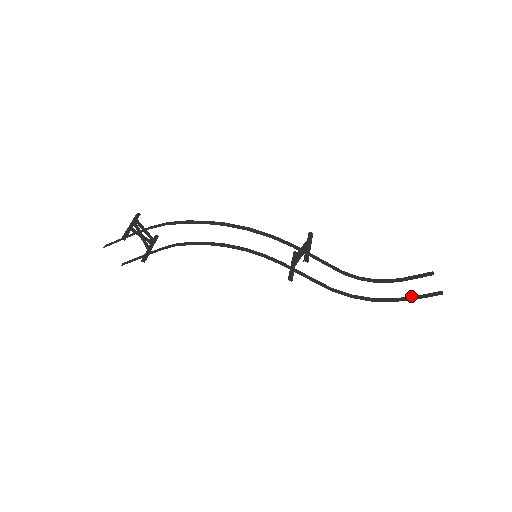
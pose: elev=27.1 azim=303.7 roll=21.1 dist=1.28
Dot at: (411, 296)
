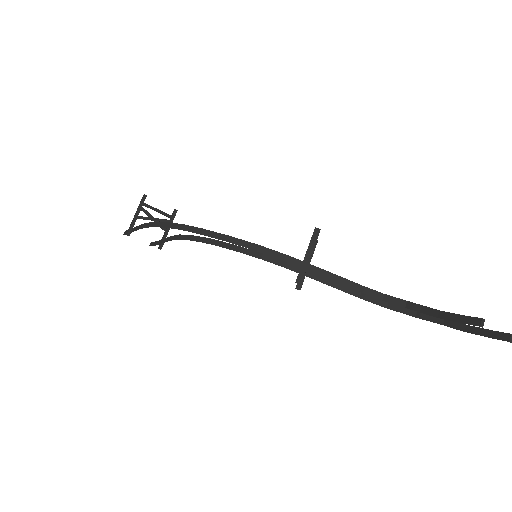
Dot at: occluded
